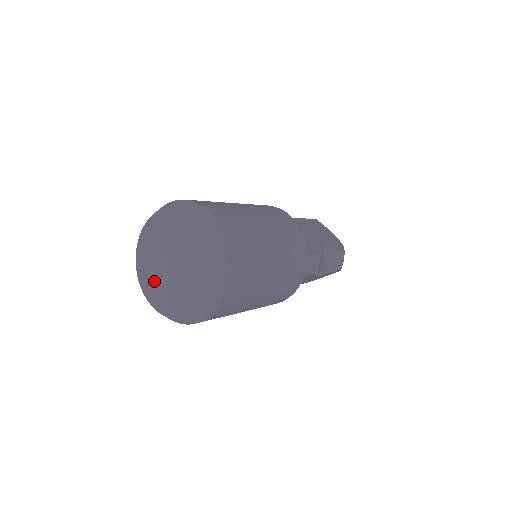
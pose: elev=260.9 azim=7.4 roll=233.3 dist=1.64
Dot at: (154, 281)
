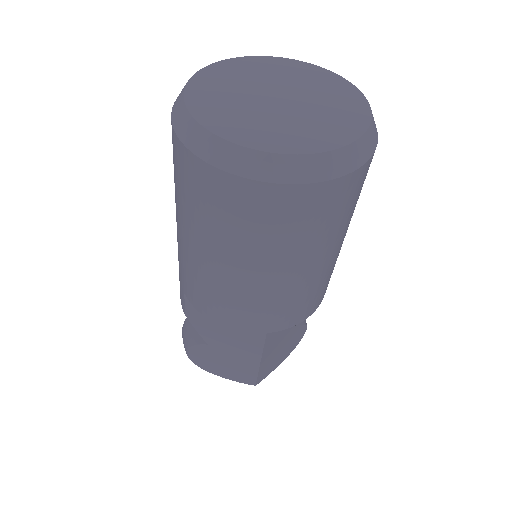
Dot at: (251, 122)
